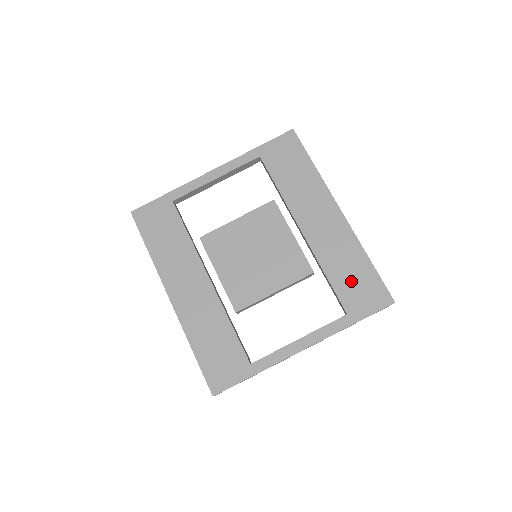
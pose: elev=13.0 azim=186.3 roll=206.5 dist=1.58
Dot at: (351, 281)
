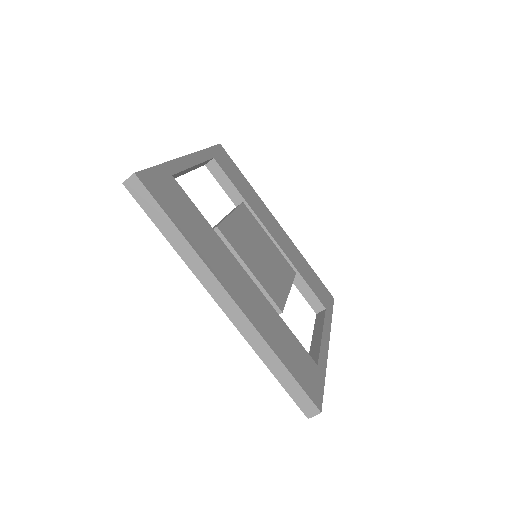
Dot at: (313, 281)
